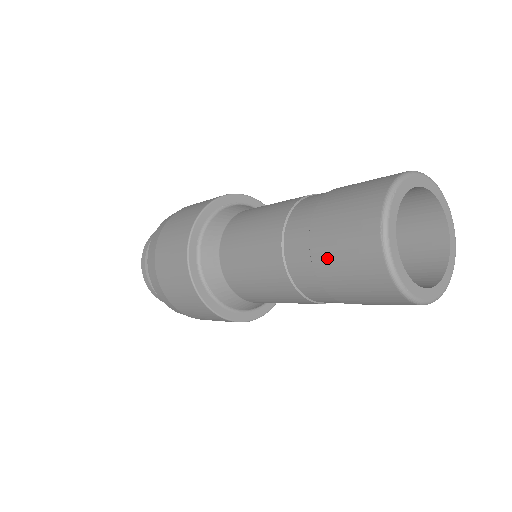
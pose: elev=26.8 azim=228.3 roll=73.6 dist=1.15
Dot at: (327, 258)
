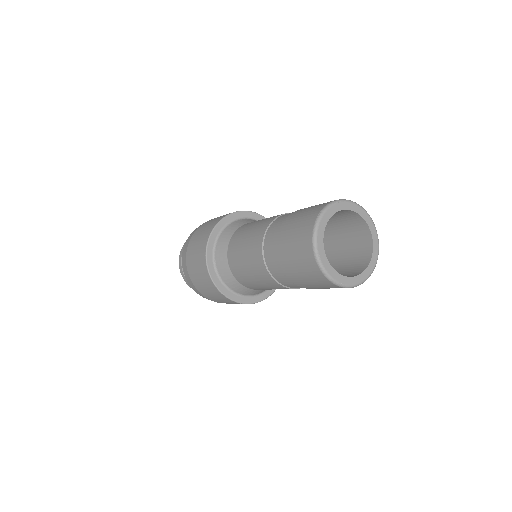
Dot at: (287, 231)
